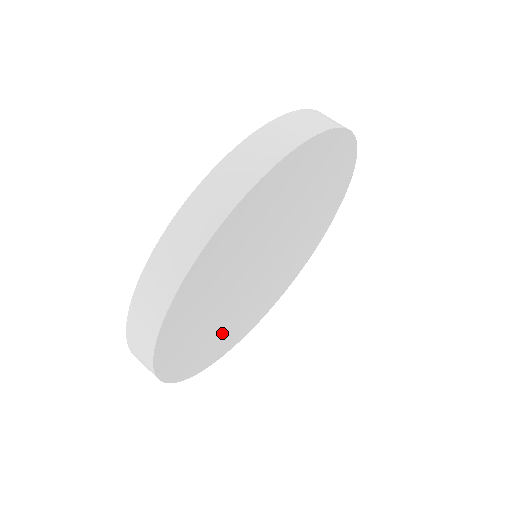
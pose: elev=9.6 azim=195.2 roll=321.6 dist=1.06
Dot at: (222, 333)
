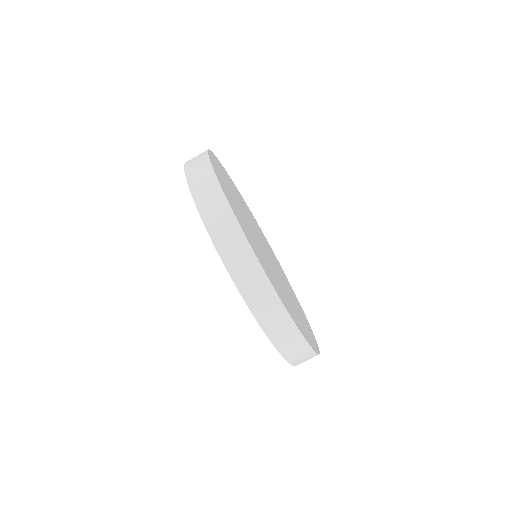
Dot at: (287, 299)
